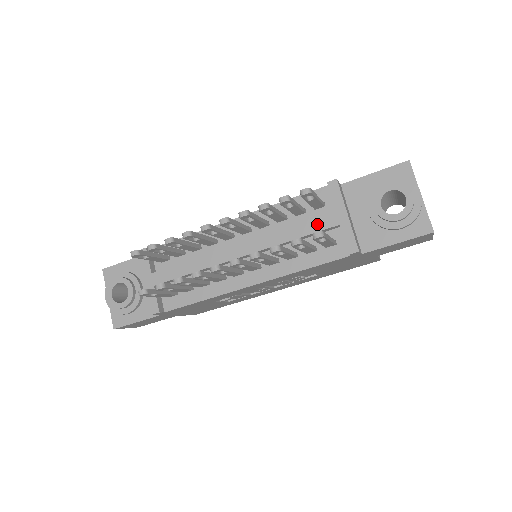
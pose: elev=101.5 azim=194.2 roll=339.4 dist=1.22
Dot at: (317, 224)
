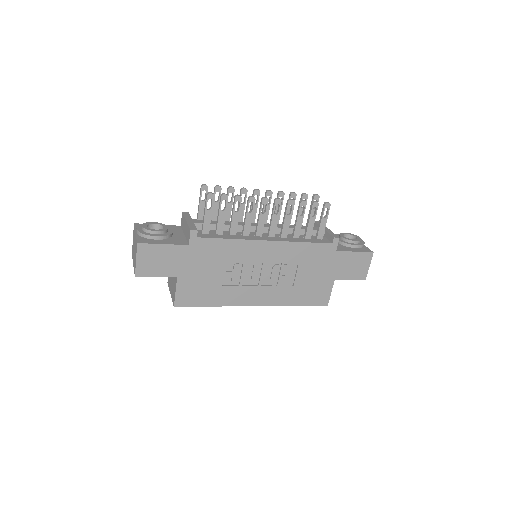
Dot at: occluded
